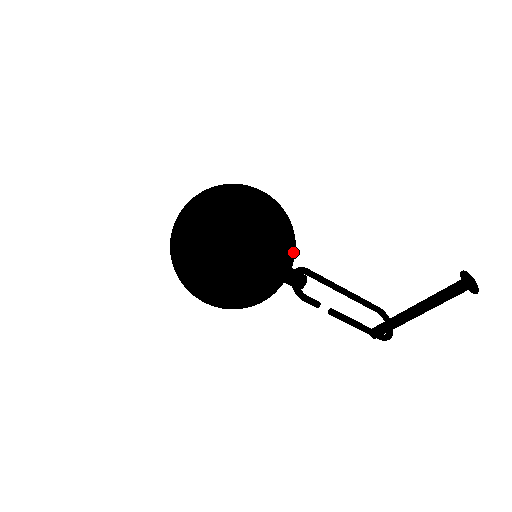
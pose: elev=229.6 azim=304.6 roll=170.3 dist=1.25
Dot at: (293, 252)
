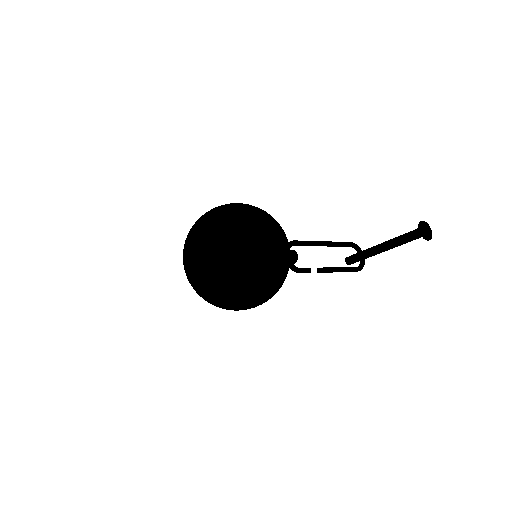
Dot at: occluded
